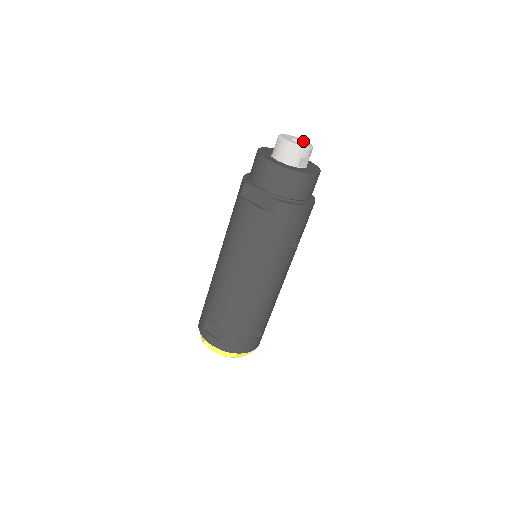
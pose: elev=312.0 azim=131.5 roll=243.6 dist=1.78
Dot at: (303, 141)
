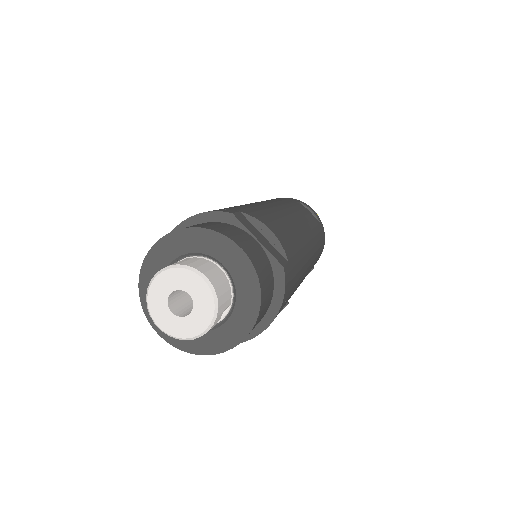
Dot at: (196, 294)
